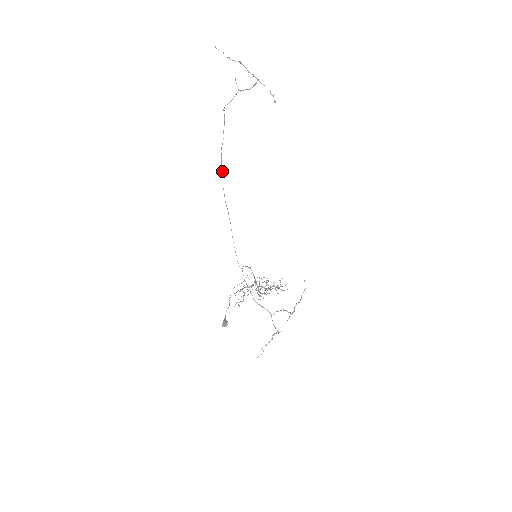
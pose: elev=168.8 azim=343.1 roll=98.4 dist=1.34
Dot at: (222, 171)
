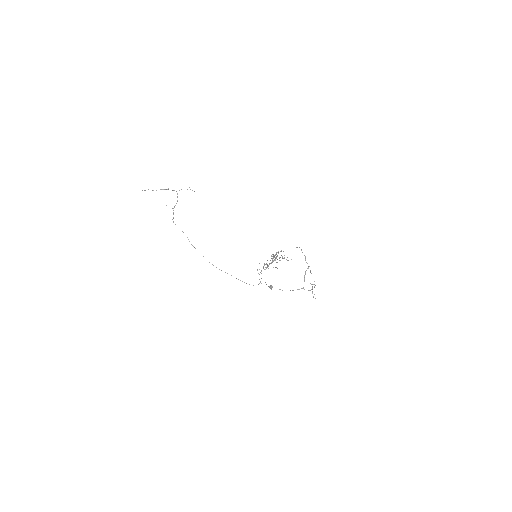
Dot at: occluded
